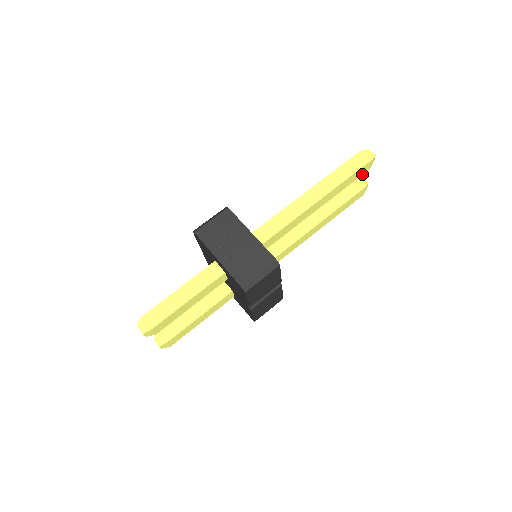
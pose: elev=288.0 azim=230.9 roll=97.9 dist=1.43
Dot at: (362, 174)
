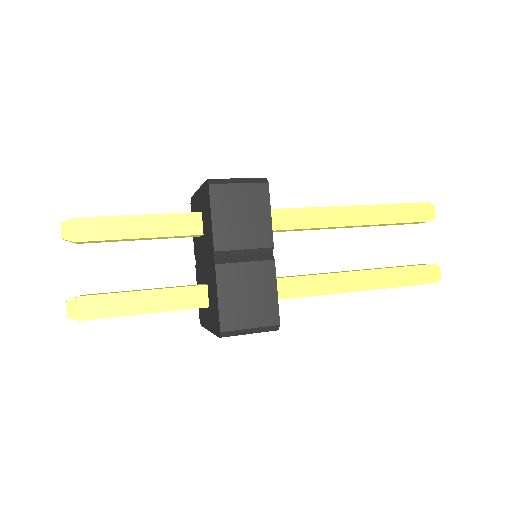
Dot at: (418, 221)
